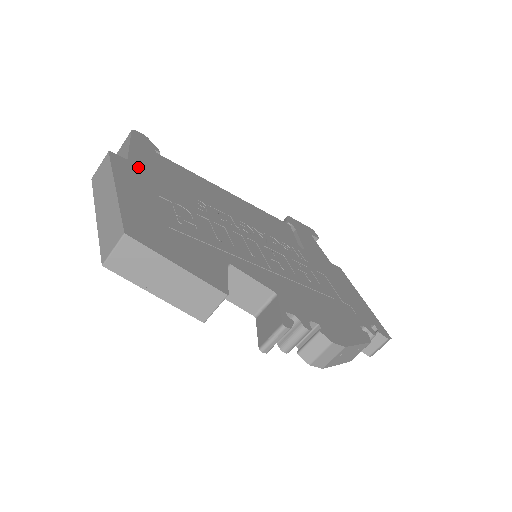
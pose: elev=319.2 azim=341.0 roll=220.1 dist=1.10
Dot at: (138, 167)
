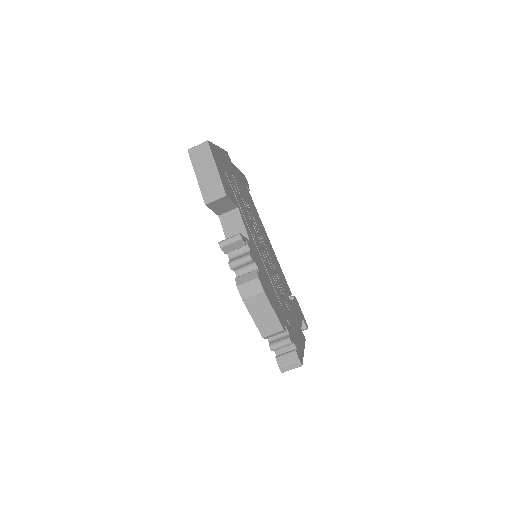
Dot at: (234, 168)
